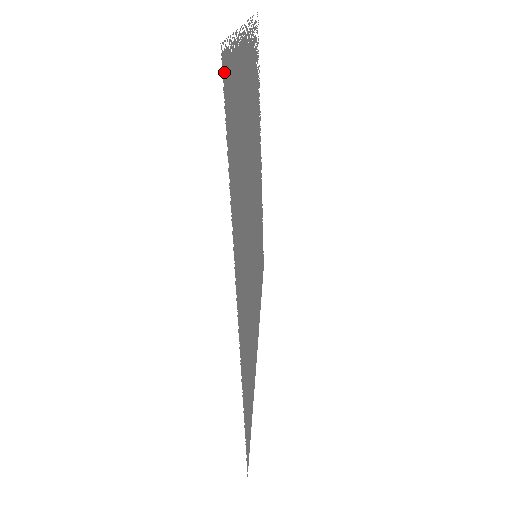
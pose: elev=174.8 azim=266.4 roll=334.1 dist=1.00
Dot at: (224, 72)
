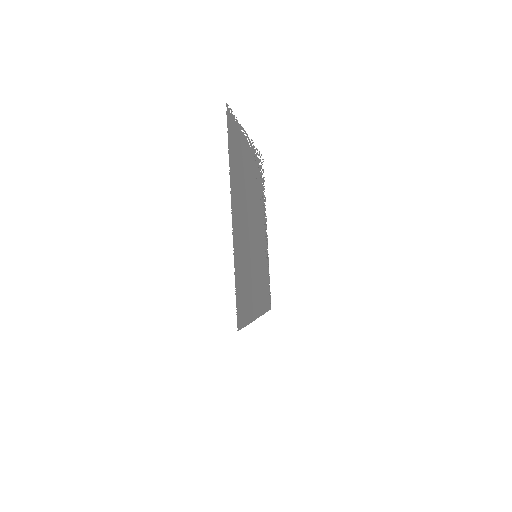
Dot at: occluded
